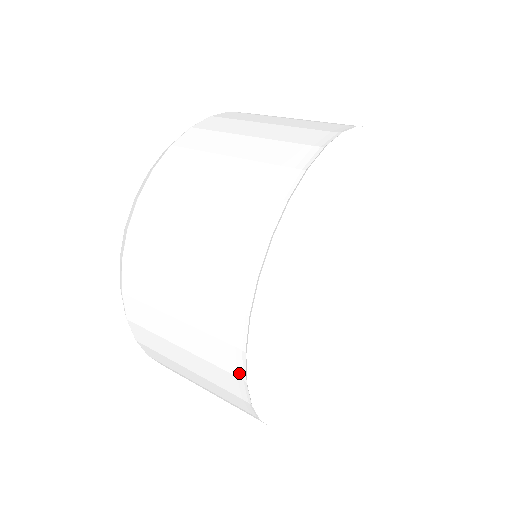
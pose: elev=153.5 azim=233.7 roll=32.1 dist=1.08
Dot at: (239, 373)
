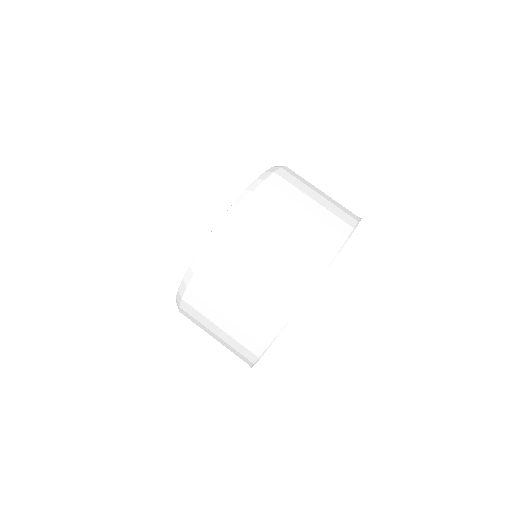
Dot at: occluded
